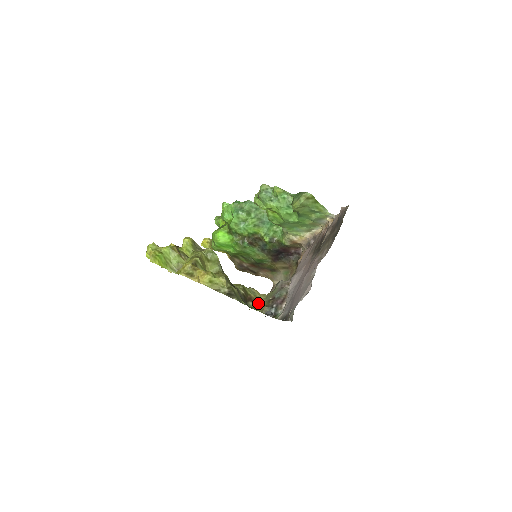
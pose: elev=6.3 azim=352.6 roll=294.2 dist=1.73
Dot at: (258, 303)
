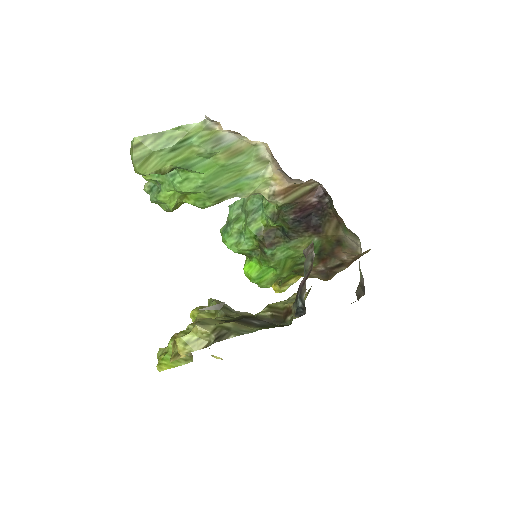
Dot at: occluded
